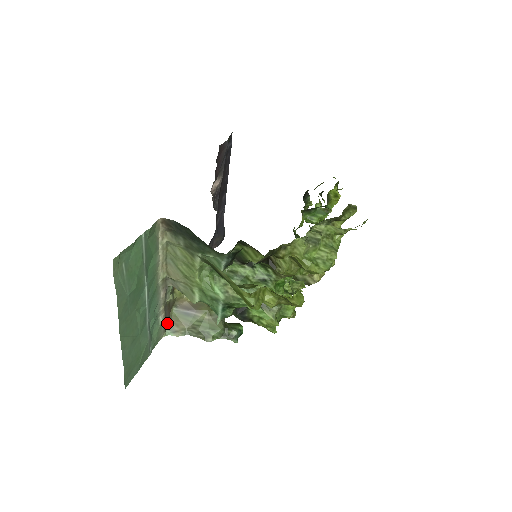
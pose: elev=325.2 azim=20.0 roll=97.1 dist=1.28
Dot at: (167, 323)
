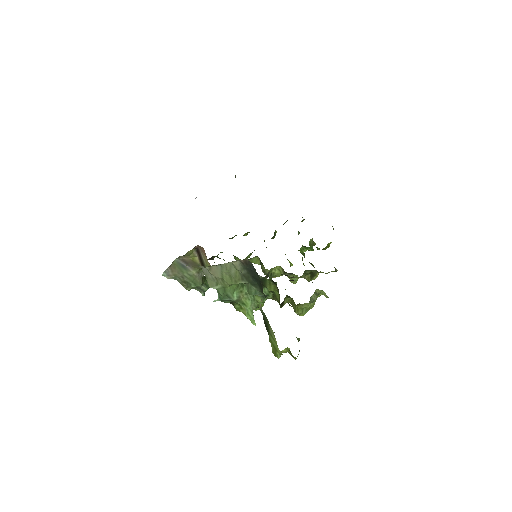
Dot at: (168, 269)
